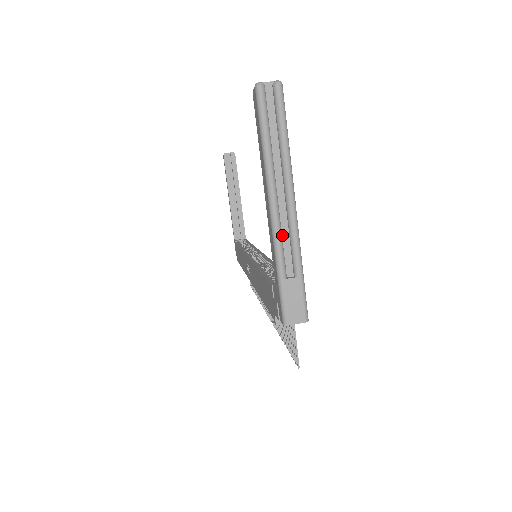
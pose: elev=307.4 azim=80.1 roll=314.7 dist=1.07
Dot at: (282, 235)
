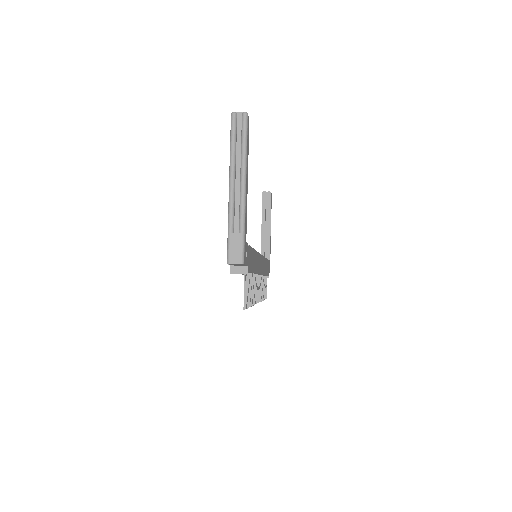
Dot at: (235, 205)
